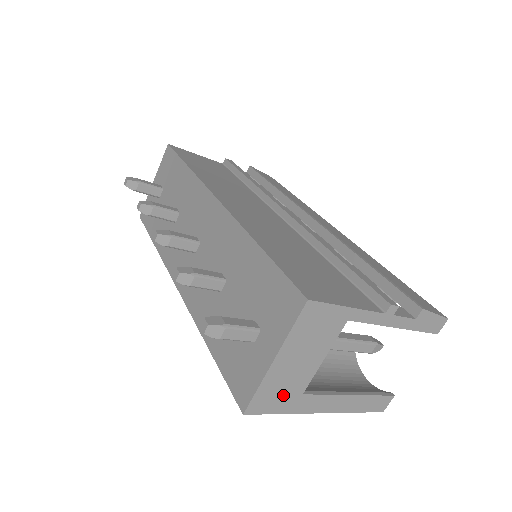
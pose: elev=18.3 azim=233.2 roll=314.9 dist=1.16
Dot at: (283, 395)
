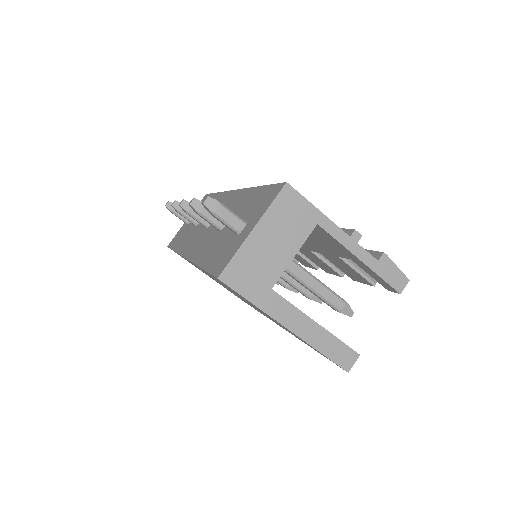
Dot at: (255, 278)
